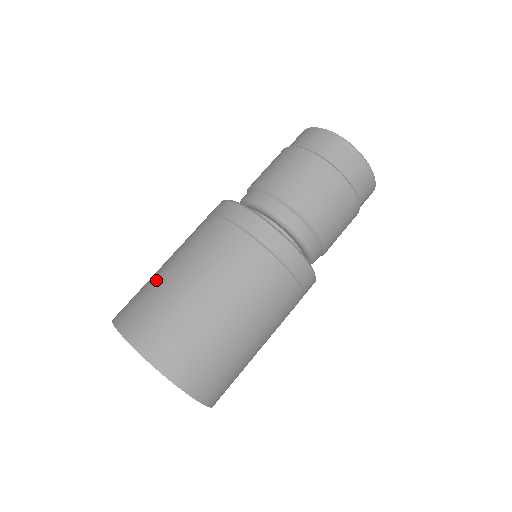
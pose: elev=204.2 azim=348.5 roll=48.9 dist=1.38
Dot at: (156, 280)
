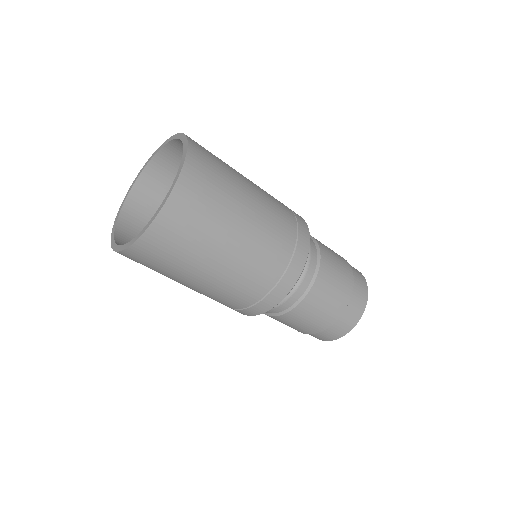
Dot at: occluded
